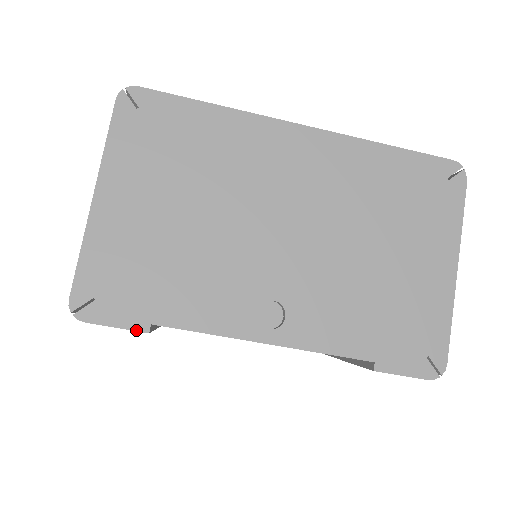
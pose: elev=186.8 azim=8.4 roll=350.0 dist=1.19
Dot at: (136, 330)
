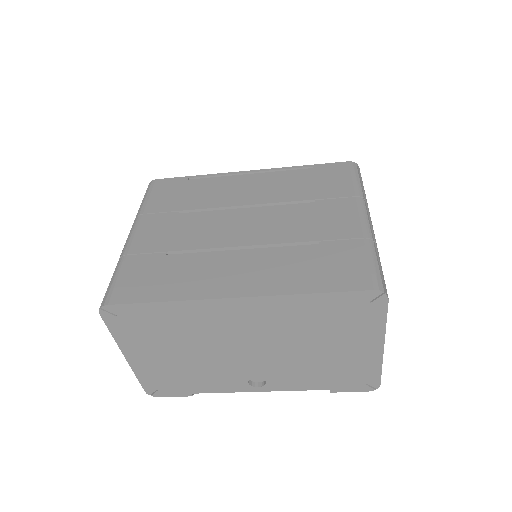
Dot at: (186, 396)
